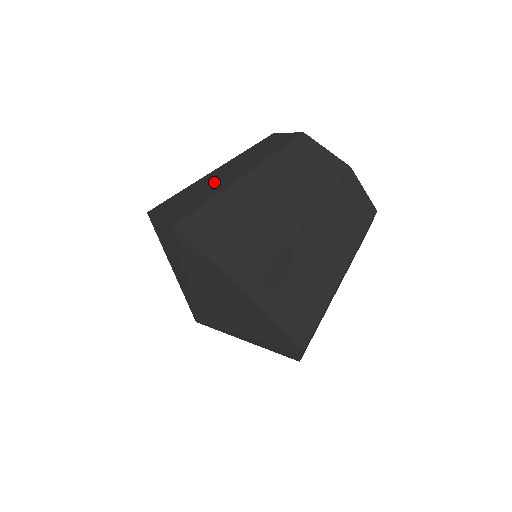
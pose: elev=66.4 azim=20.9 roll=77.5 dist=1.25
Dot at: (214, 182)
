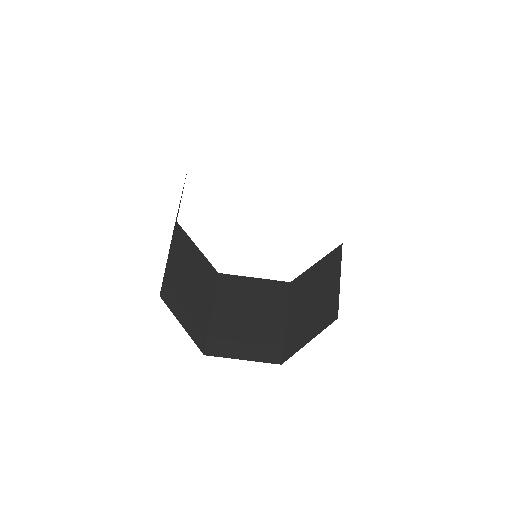
Dot at: (171, 241)
